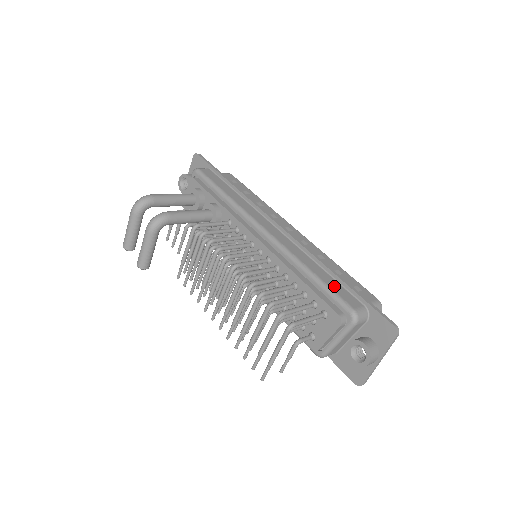
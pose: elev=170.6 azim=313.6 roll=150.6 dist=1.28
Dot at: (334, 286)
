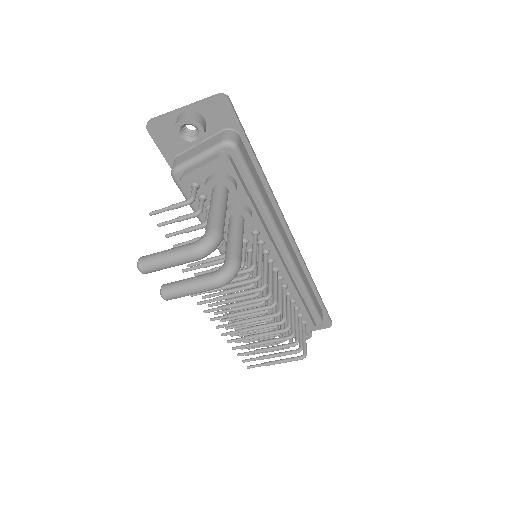
Dot at: (316, 302)
